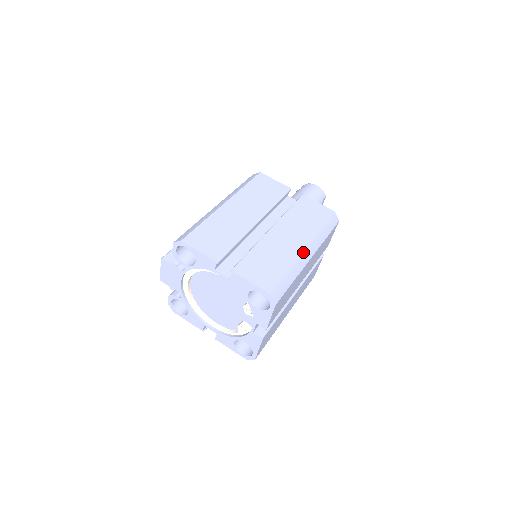
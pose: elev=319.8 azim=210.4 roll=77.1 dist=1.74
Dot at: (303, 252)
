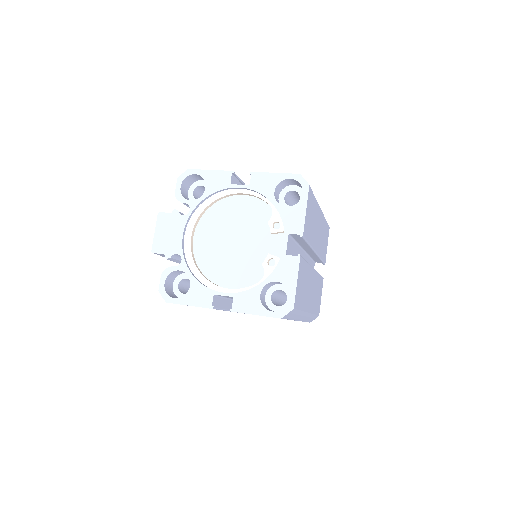
Dot at: occluded
